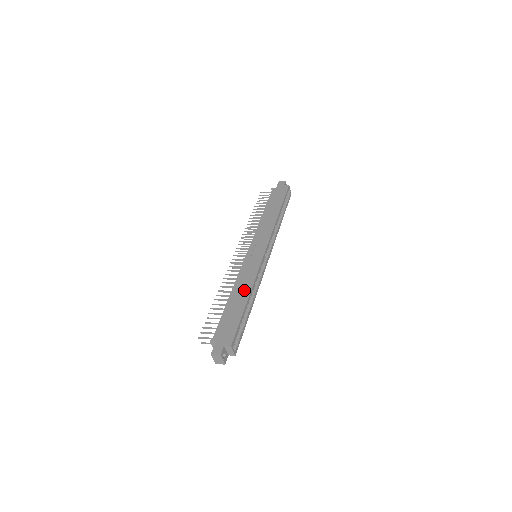
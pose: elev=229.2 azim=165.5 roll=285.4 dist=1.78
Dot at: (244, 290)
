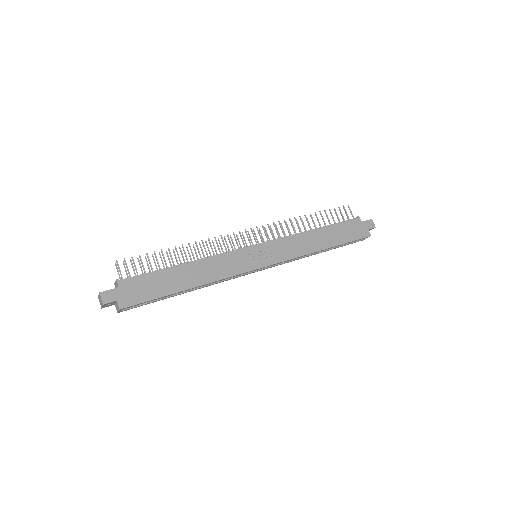
Dot at: (200, 276)
